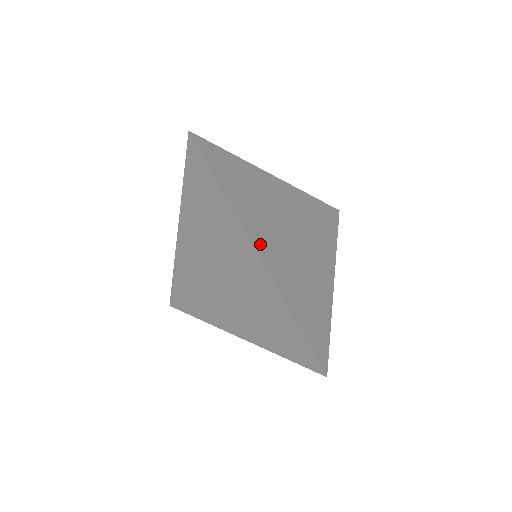
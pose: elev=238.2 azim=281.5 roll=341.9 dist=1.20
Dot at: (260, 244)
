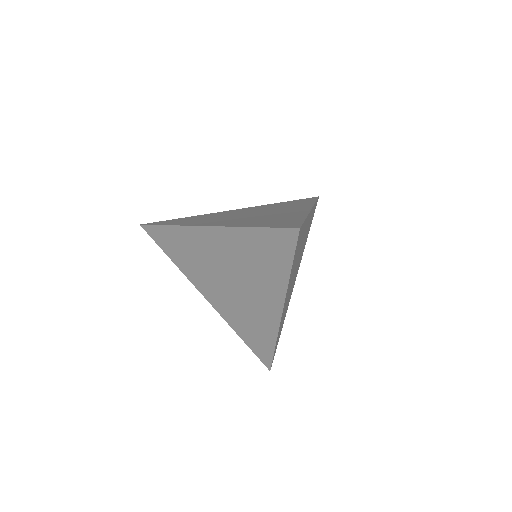
Dot at: (285, 302)
